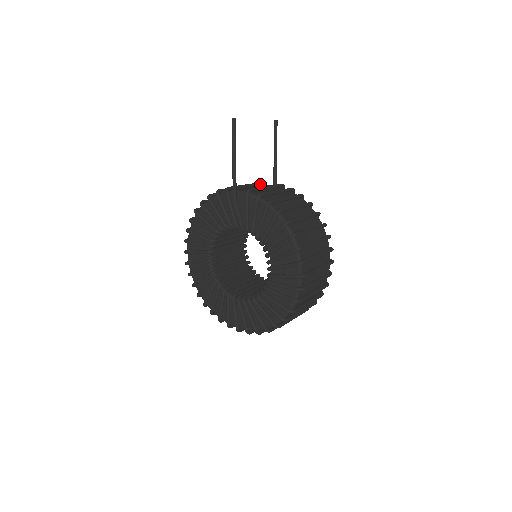
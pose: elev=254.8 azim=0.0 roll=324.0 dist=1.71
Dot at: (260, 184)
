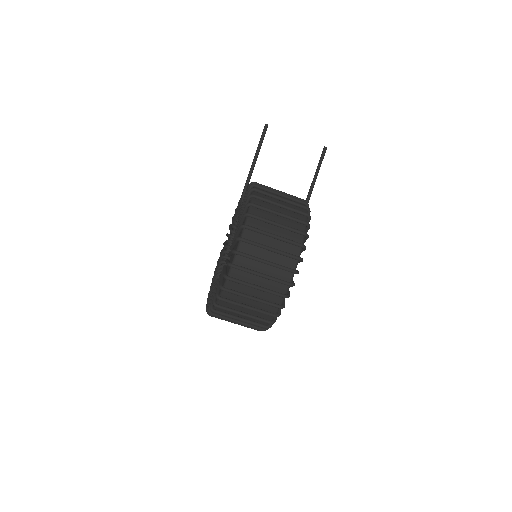
Dot at: occluded
